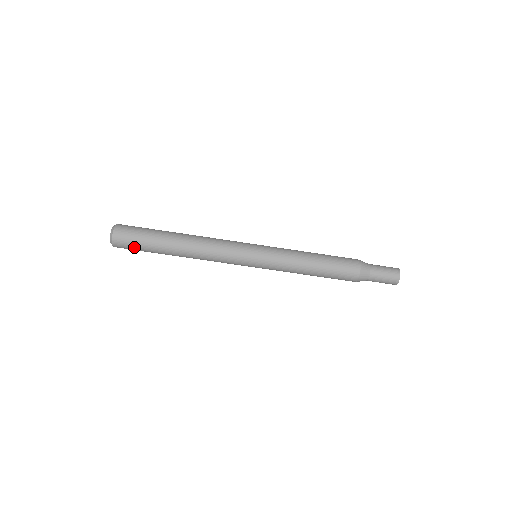
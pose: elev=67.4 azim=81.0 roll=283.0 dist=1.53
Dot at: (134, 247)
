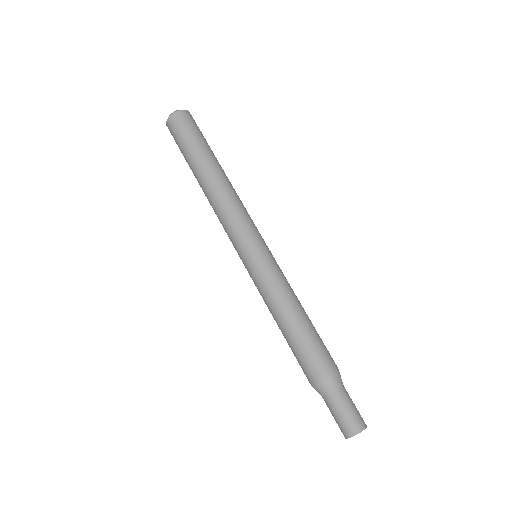
Dot at: (181, 135)
